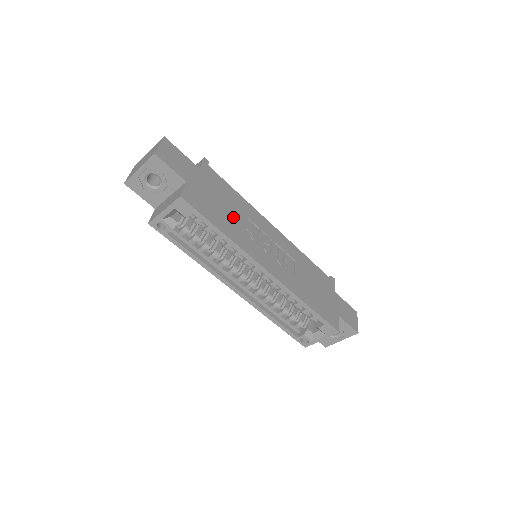
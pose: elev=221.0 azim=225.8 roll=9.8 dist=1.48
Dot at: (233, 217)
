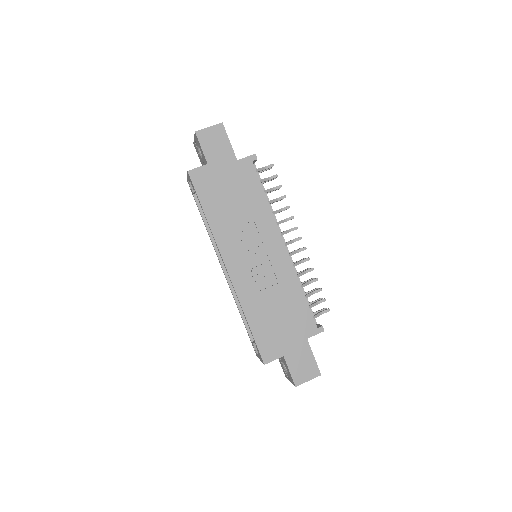
Dot at: (234, 211)
